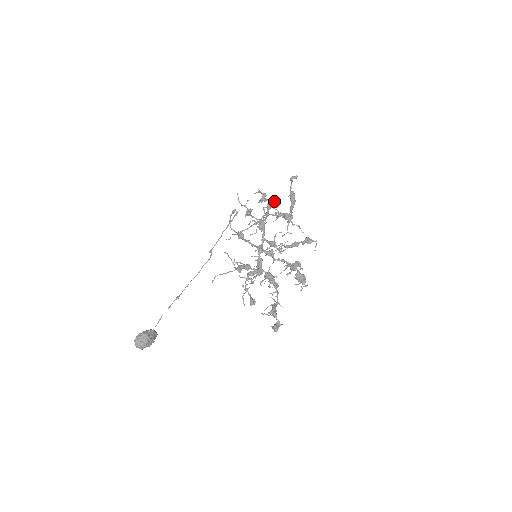
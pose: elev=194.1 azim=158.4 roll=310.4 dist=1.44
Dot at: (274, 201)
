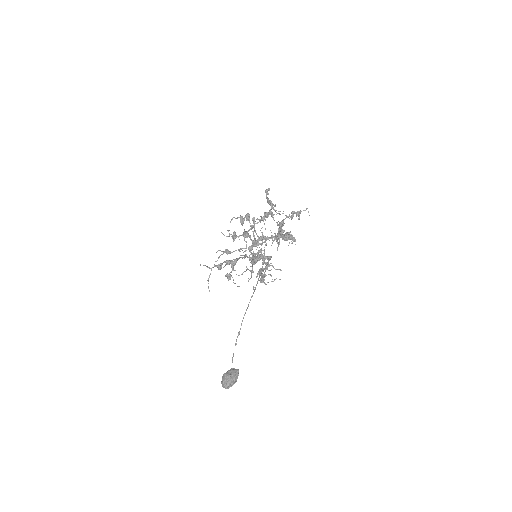
Dot at: (247, 214)
